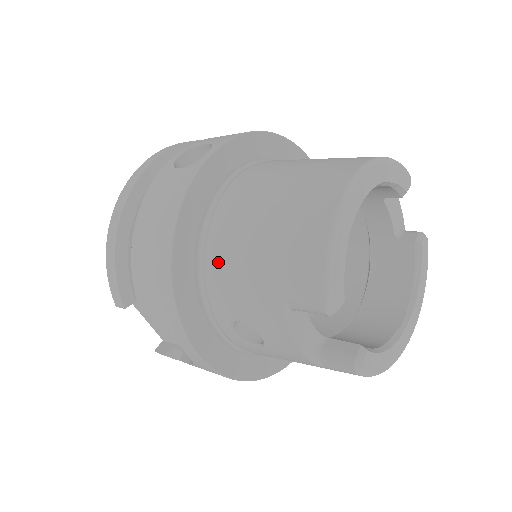
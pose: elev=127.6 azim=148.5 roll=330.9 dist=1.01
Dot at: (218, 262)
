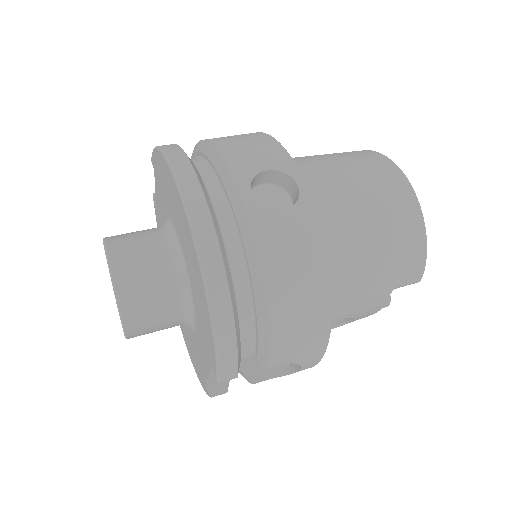
Dot at: (339, 284)
